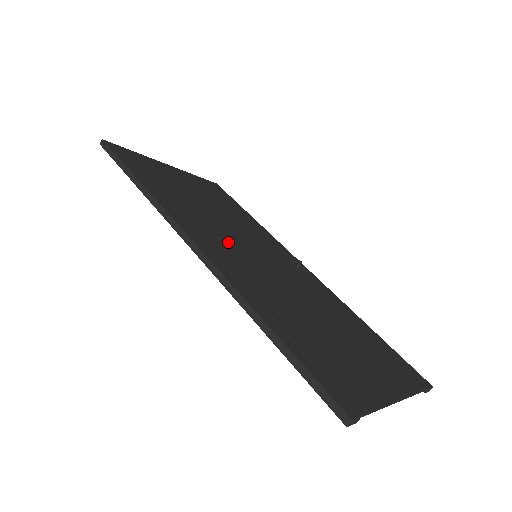
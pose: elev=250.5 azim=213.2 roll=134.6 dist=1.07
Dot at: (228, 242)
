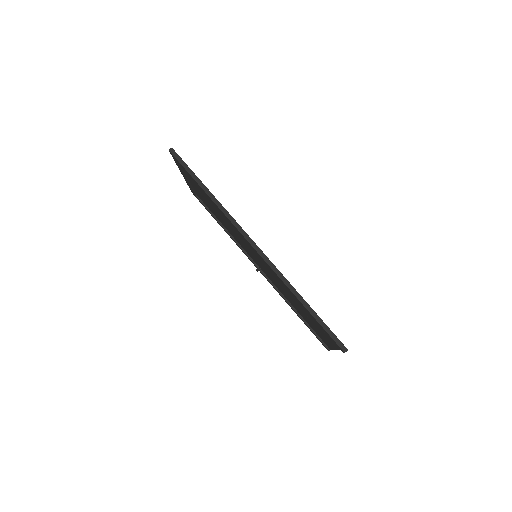
Dot at: occluded
